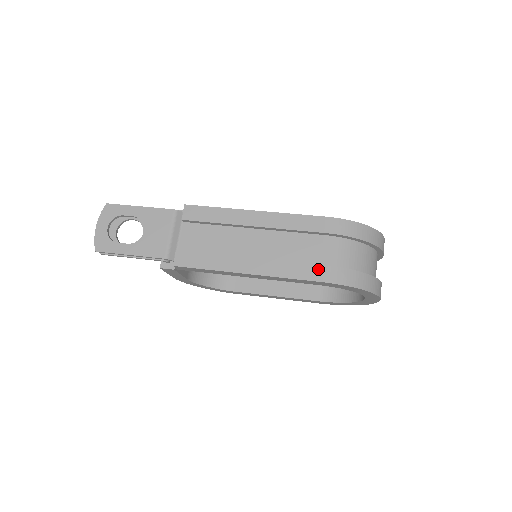
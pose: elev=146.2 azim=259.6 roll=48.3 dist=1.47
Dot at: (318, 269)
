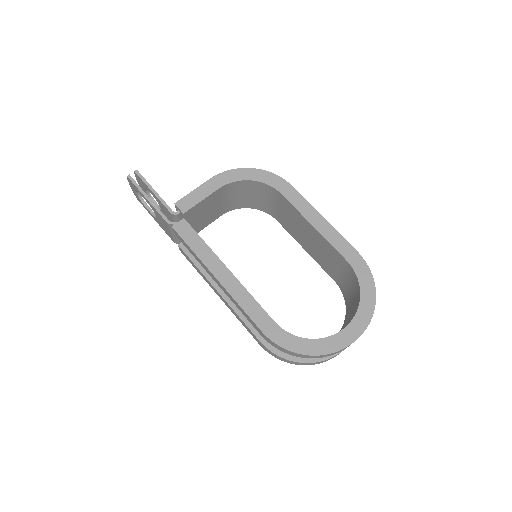
Dot at: (258, 340)
